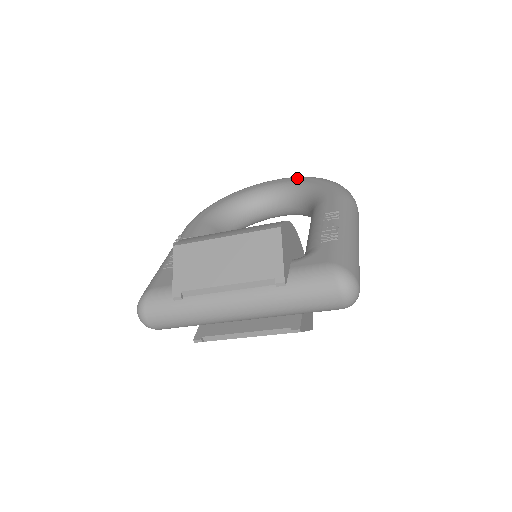
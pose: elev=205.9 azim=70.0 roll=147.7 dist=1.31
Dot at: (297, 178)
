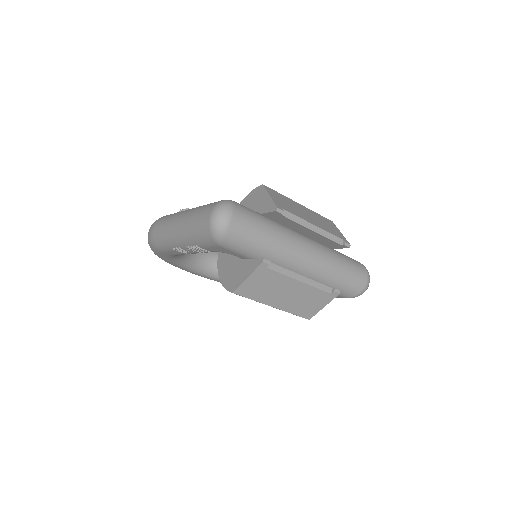
Dot at: occluded
